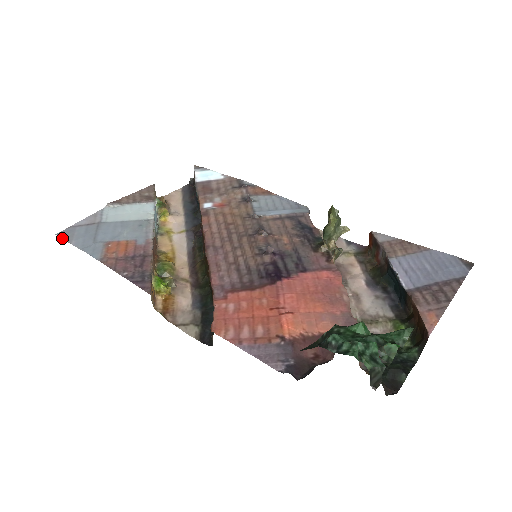
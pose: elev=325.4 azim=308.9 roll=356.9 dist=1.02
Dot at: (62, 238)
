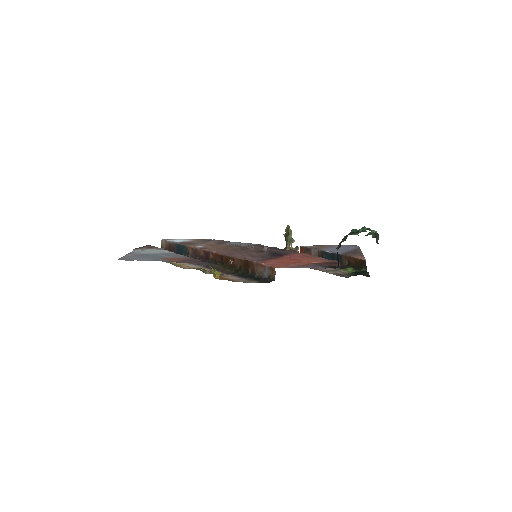
Dot at: (125, 260)
